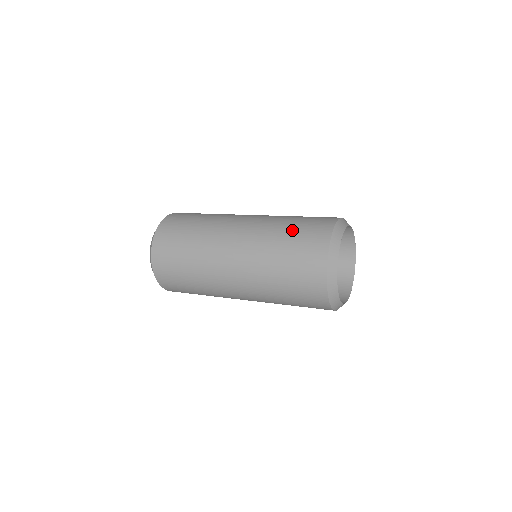
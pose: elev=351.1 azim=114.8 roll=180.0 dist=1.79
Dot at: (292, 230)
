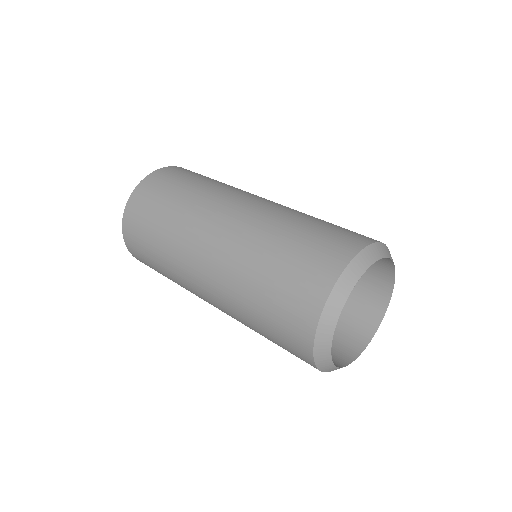
Dot at: (300, 234)
